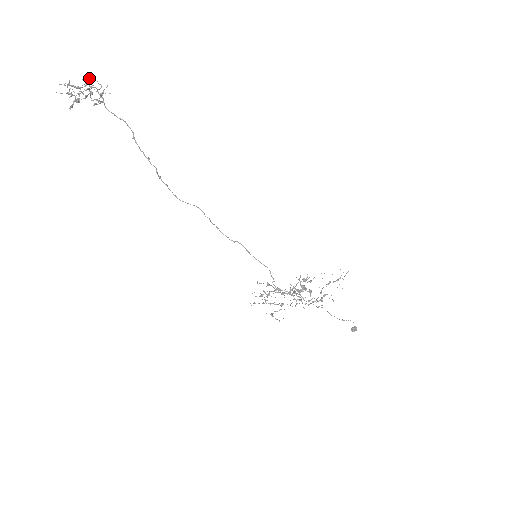
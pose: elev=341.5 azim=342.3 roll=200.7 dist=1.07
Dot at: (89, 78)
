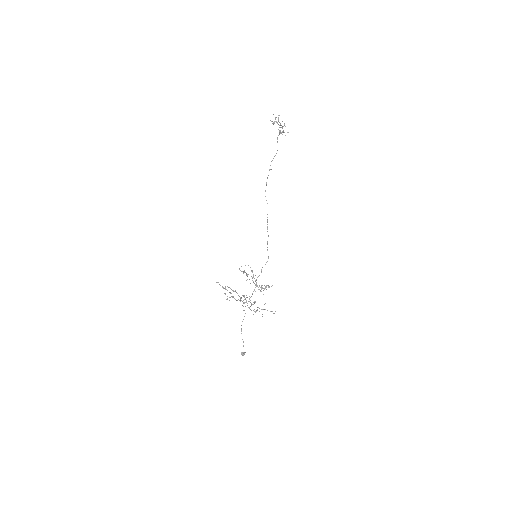
Dot at: occluded
